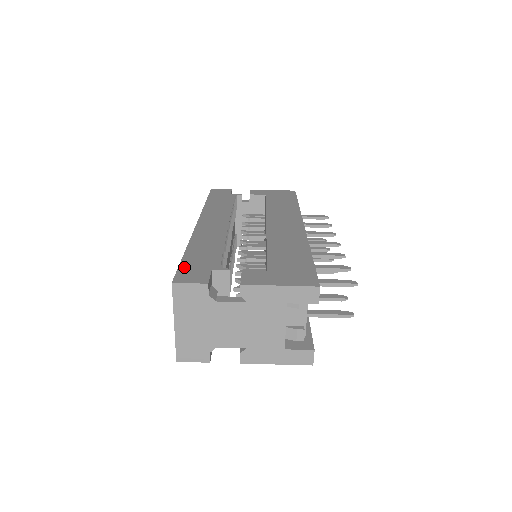
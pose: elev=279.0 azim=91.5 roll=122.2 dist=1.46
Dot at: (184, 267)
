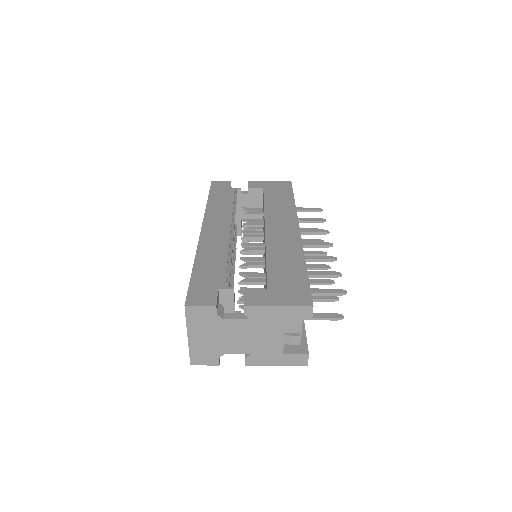
Dot at: (194, 286)
